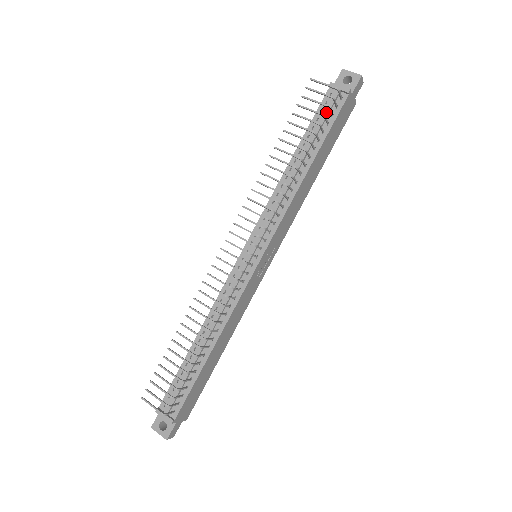
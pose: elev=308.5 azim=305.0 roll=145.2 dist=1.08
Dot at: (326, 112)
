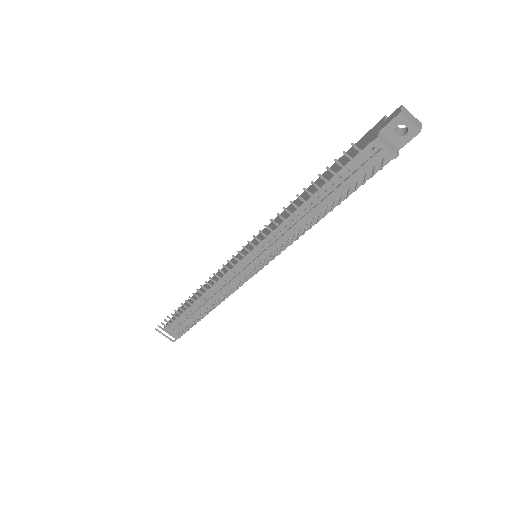
Dot at: (360, 171)
